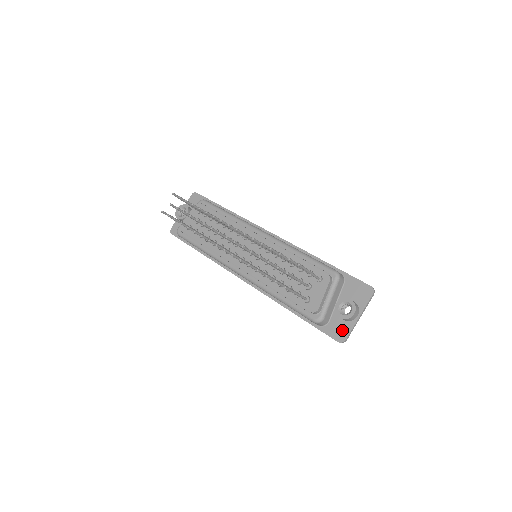
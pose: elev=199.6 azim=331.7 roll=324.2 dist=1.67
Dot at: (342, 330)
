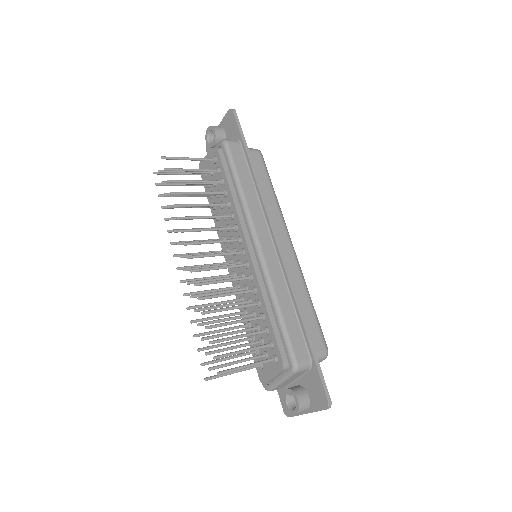
Dot at: occluded
